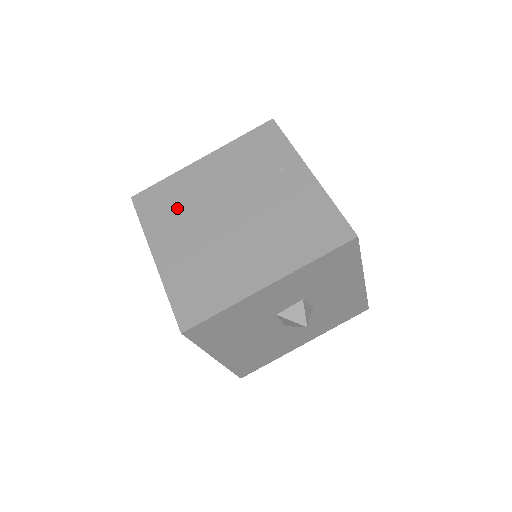
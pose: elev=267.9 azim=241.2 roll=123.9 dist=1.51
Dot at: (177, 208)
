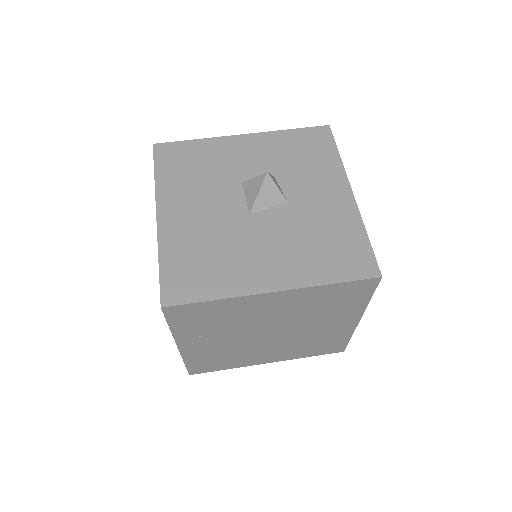
Dot at: occluded
